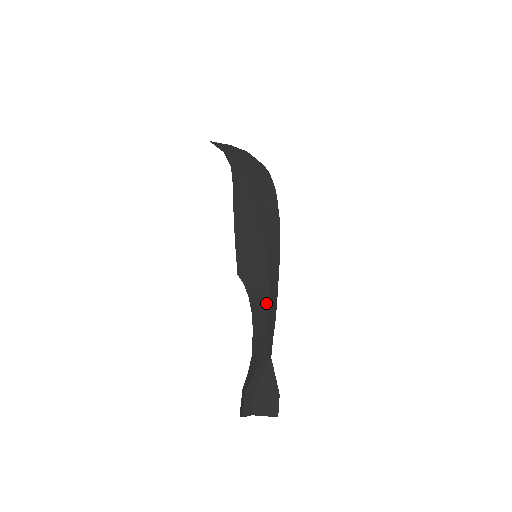
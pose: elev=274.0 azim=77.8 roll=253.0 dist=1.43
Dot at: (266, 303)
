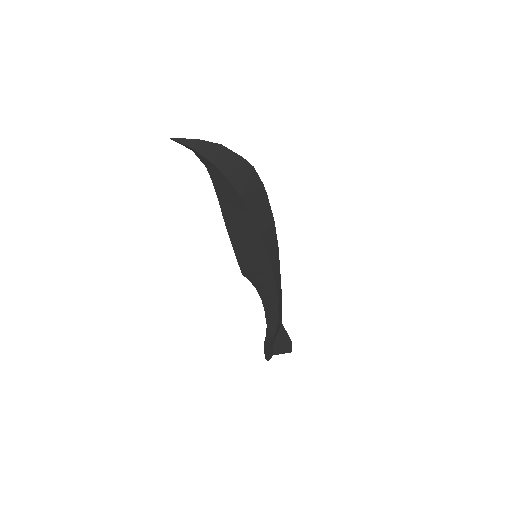
Dot at: (274, 296)
